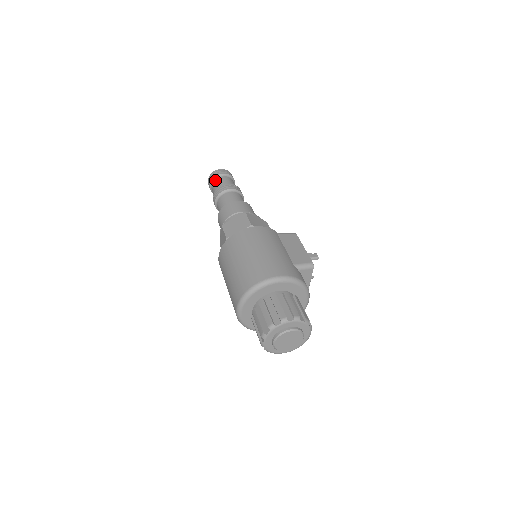
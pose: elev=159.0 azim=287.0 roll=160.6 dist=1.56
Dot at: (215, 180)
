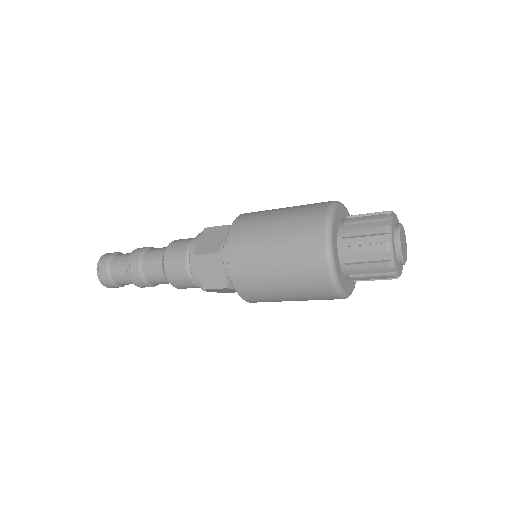
Dot at: (111, 263)
